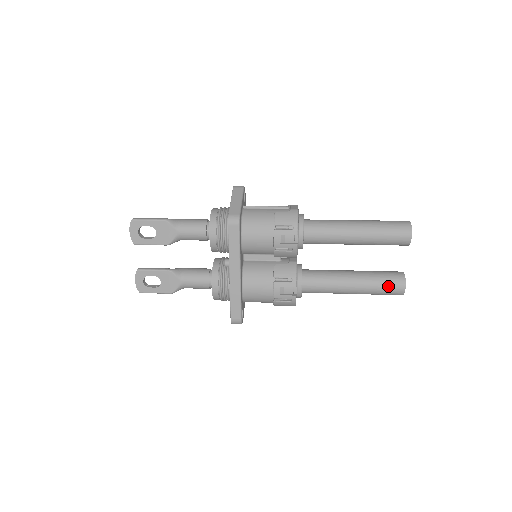
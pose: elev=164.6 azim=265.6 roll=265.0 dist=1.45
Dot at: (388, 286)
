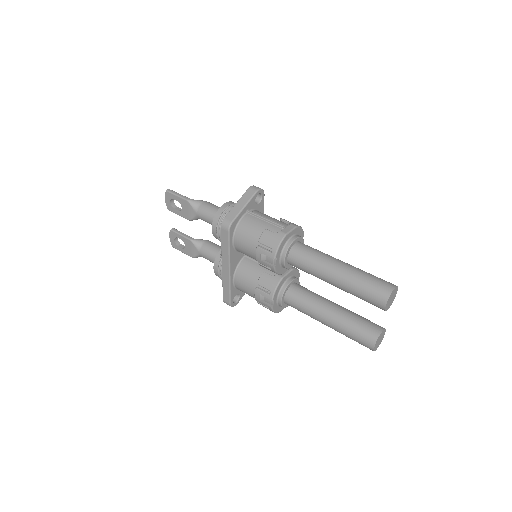
Dot at: (358, 337)
